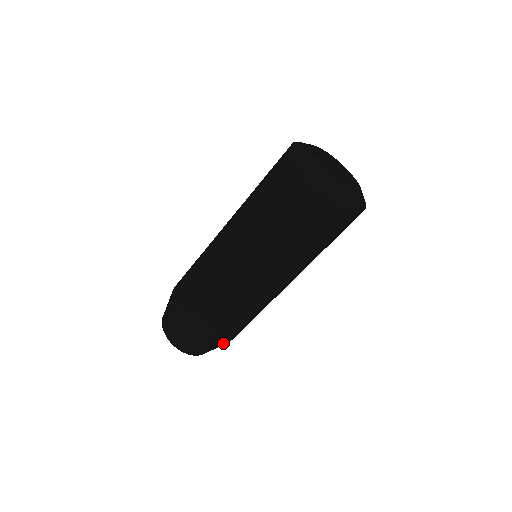
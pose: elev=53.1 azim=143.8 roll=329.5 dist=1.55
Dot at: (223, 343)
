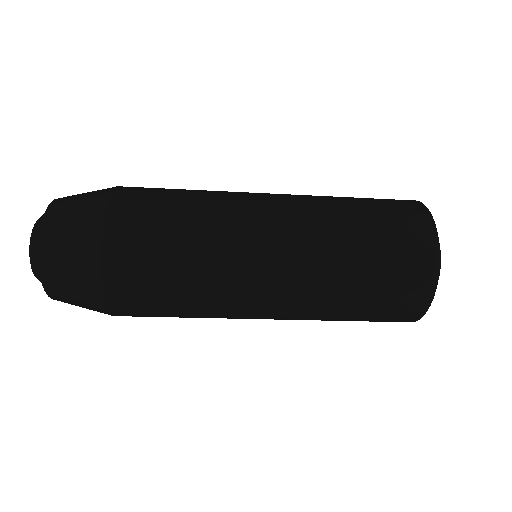
Dot at: occluded
